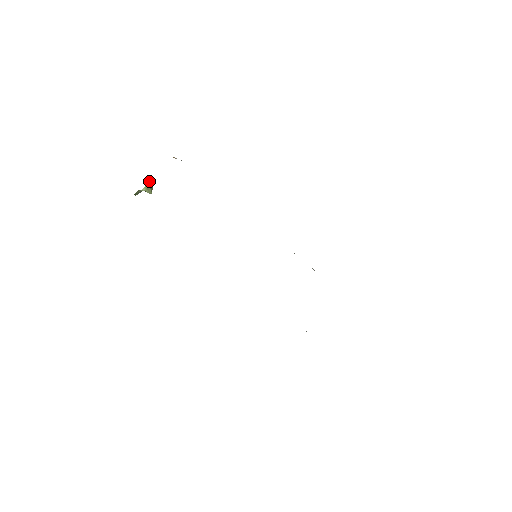
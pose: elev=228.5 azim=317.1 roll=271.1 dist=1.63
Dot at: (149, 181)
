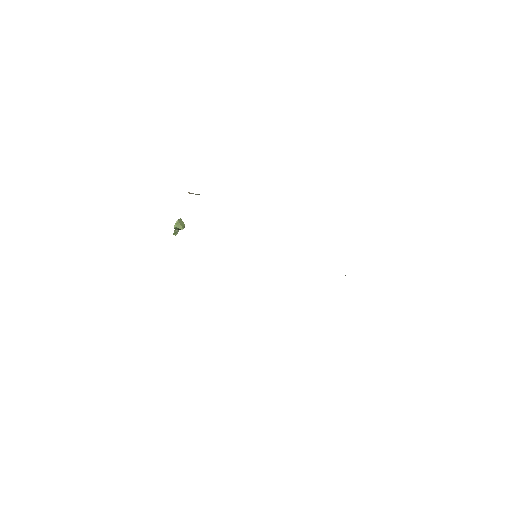
Dot at: (180, 219)
